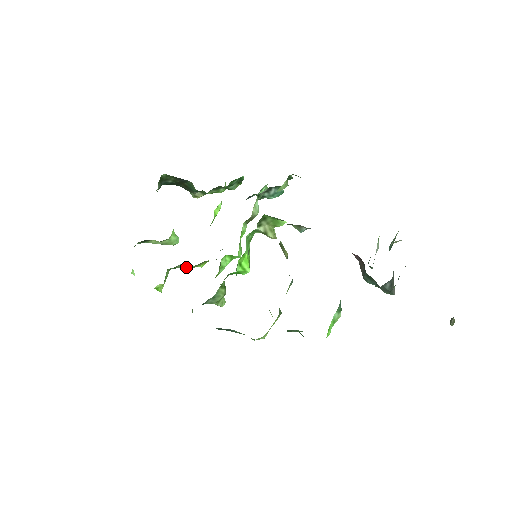
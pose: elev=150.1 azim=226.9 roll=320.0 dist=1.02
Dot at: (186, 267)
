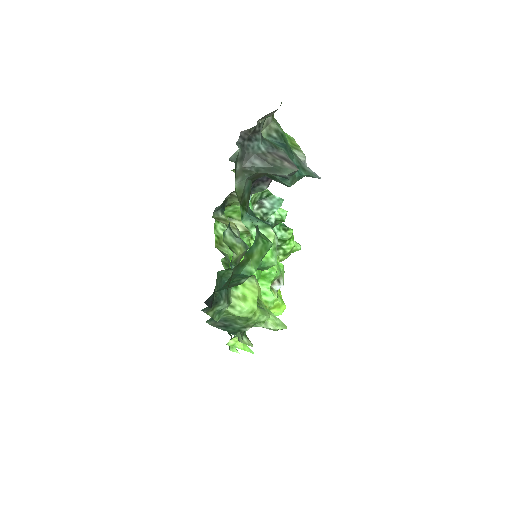
Dot at: occluded
